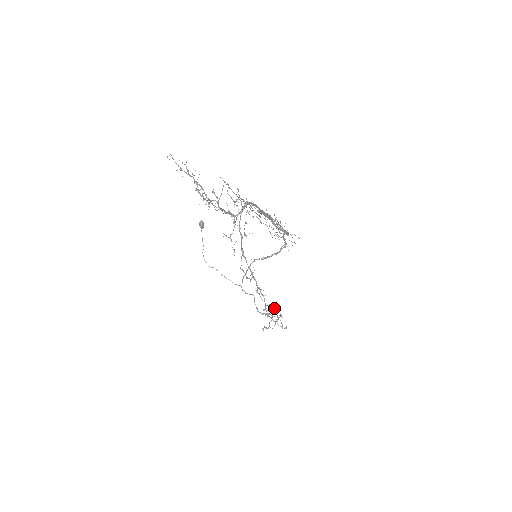
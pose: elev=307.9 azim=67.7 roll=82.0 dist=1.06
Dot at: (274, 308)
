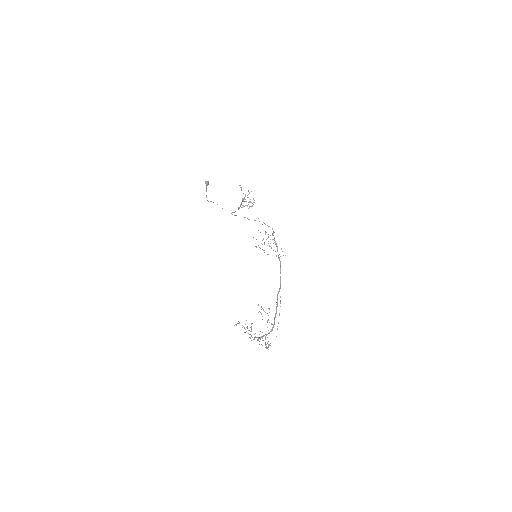
Dot at: occluded
